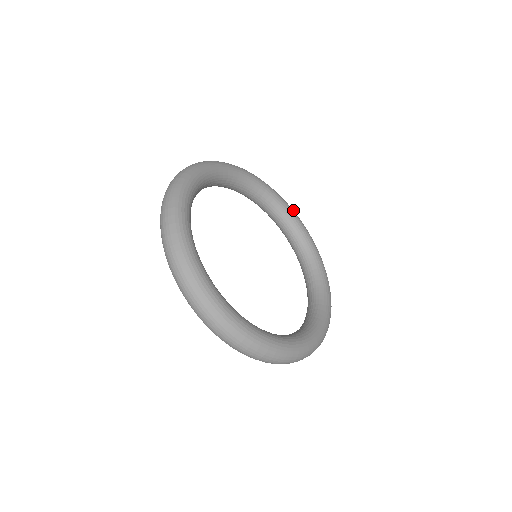
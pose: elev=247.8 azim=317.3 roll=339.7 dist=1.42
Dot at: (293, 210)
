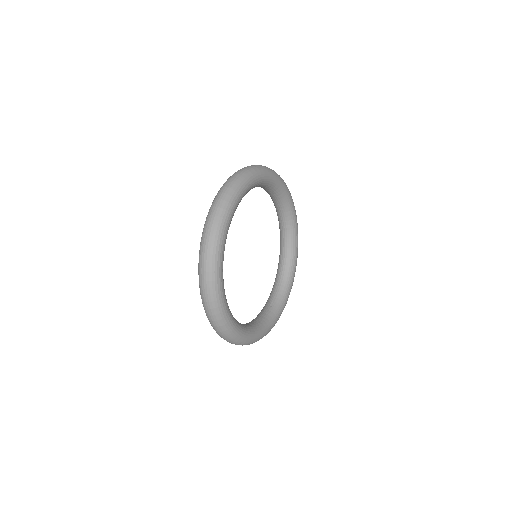
Dot at: occluded
